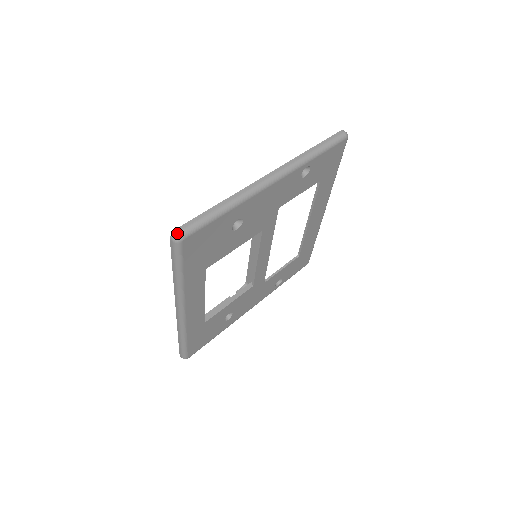
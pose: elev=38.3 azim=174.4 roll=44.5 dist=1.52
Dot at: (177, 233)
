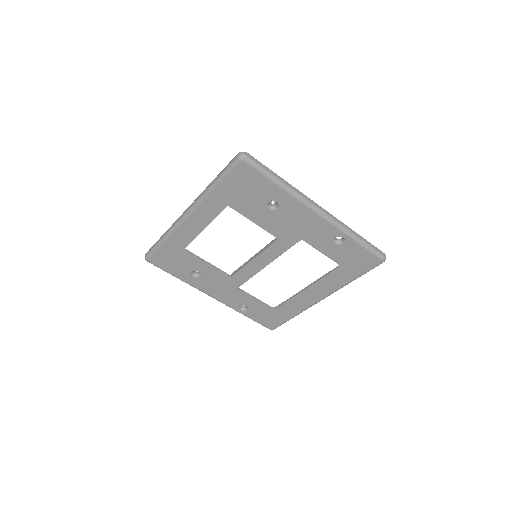
Dot at: (245, 154)
